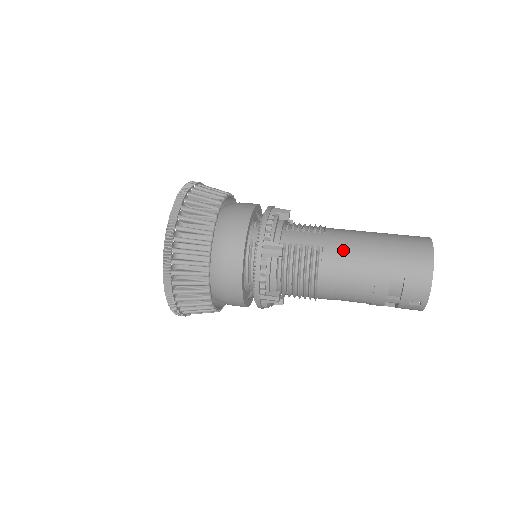
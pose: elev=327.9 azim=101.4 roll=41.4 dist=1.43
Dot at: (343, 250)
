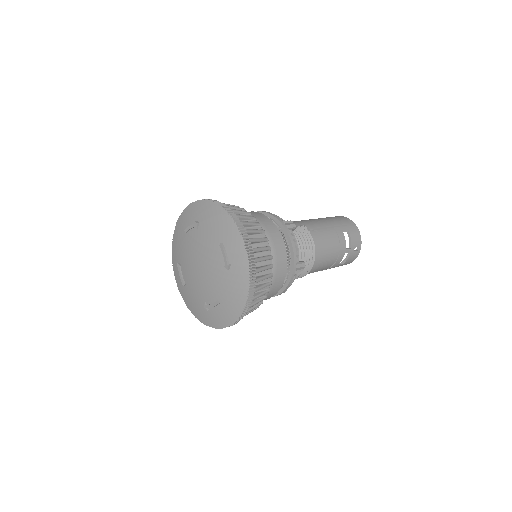
Dot at: (313, 224)
